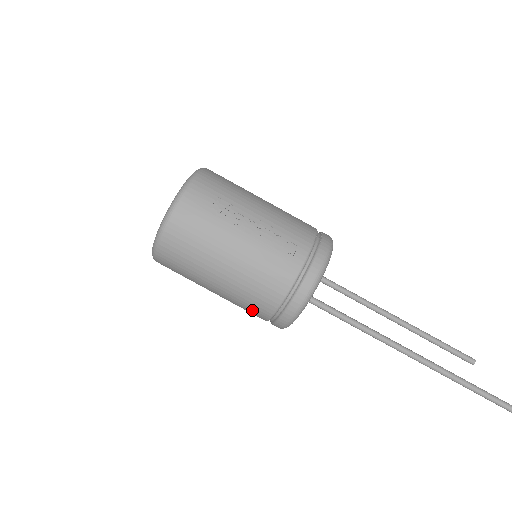
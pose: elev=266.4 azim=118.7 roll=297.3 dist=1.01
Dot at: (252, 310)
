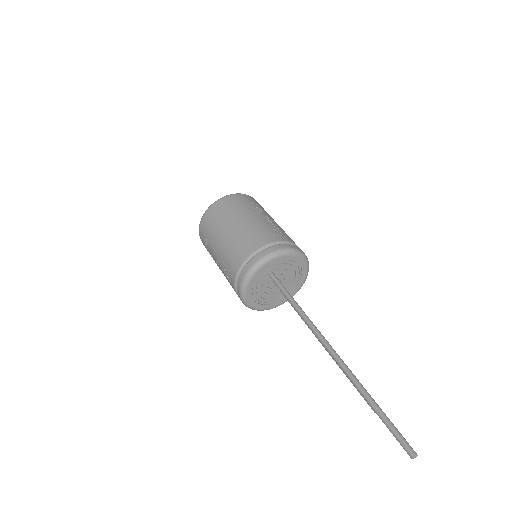
Dot at: (233, 261)
